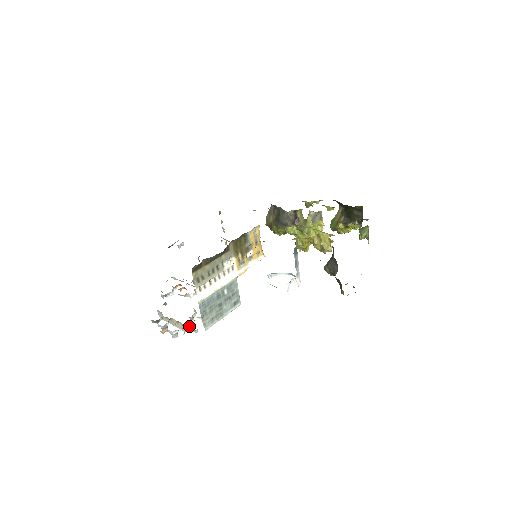
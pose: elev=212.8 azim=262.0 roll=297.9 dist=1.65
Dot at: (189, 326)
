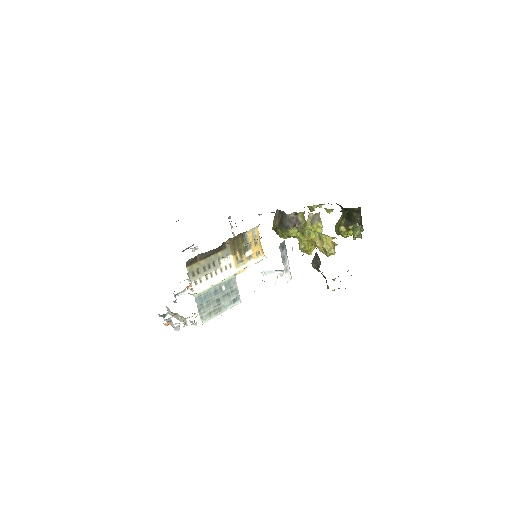
Dot at: (191, 320)
